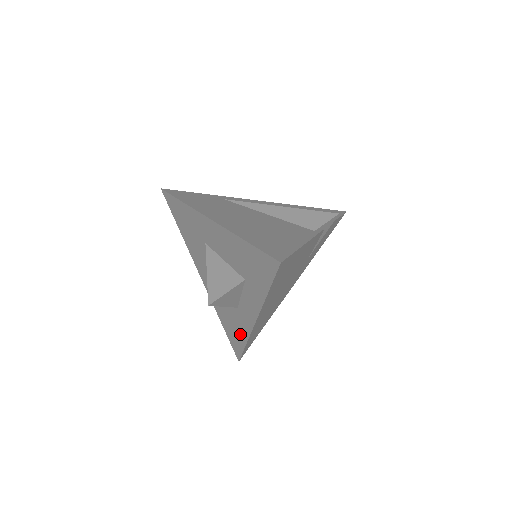
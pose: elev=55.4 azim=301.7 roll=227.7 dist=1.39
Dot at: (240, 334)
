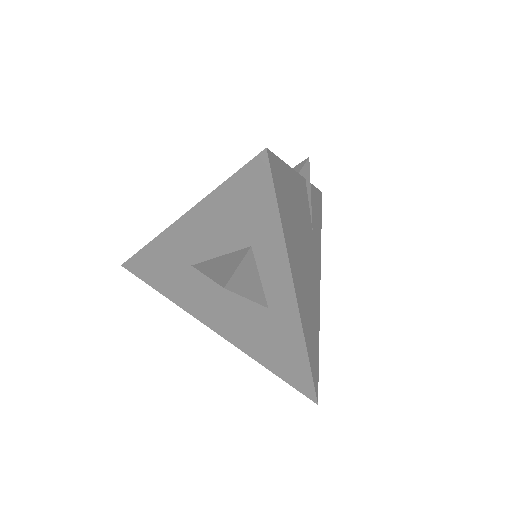
Dot at: (293, 350)
